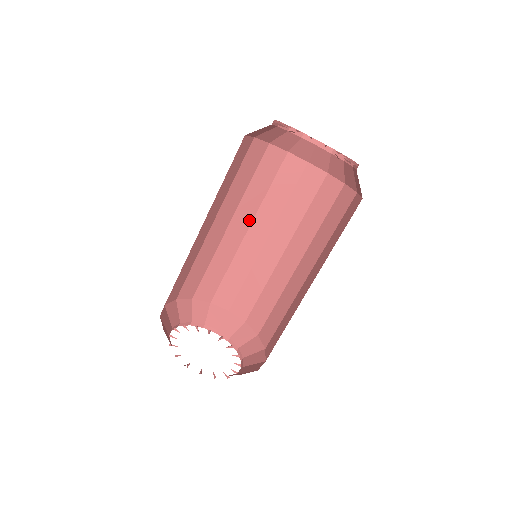
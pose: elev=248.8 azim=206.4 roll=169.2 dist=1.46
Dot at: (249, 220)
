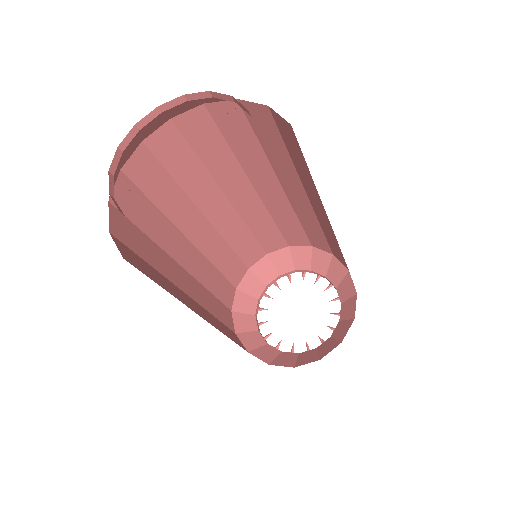
Dot at: (299, 185)
